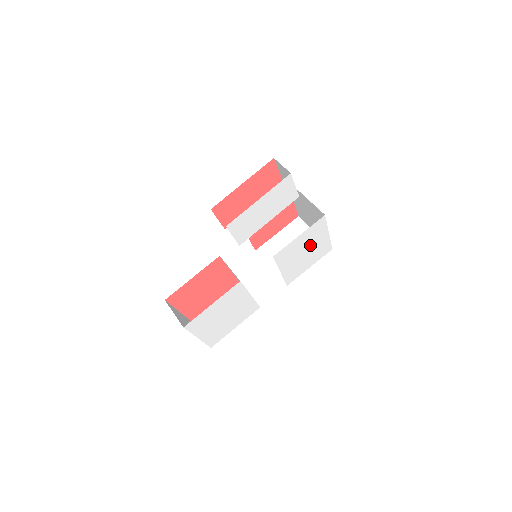
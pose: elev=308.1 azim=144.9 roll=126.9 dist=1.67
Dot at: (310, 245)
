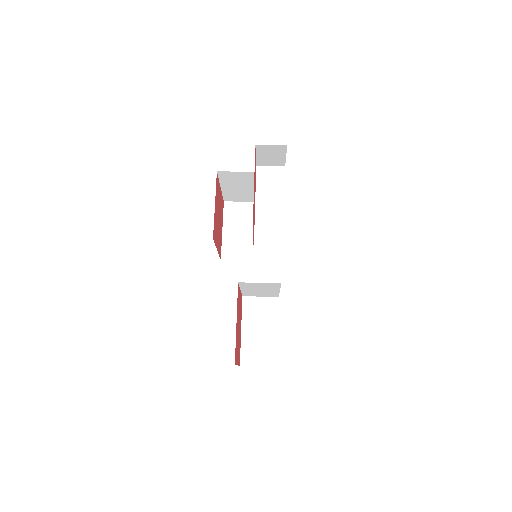
Dot at: occluded
